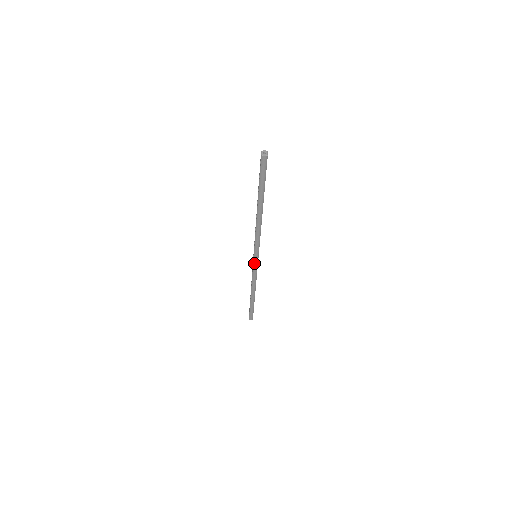
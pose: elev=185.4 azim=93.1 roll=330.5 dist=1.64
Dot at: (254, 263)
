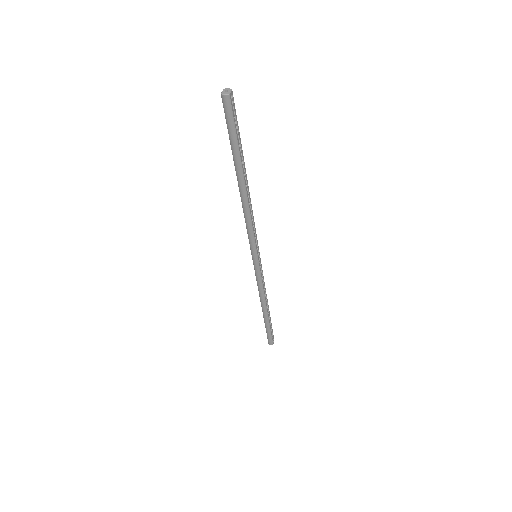
Dot at: (254, 265)
